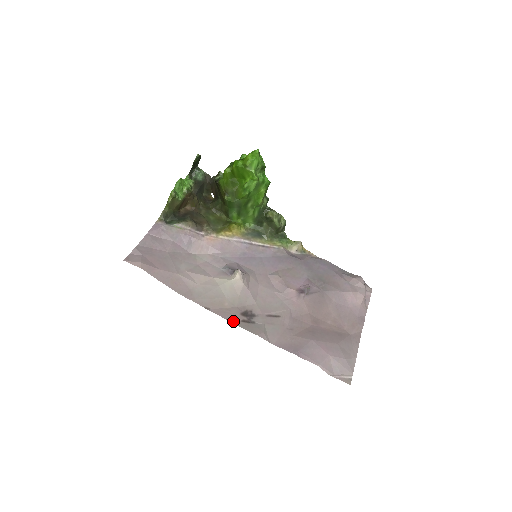
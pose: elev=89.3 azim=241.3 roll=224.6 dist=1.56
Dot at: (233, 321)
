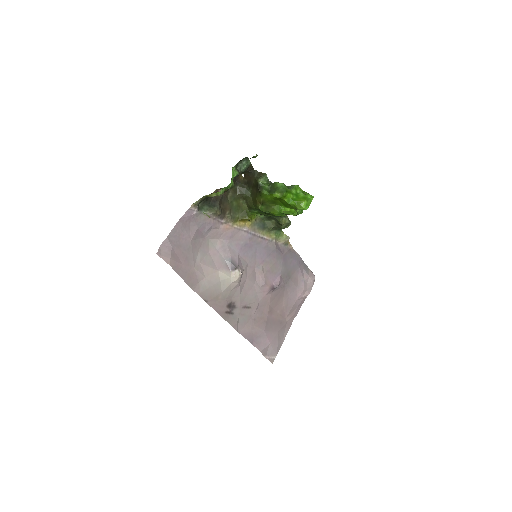
Dot at: (220, 313)
